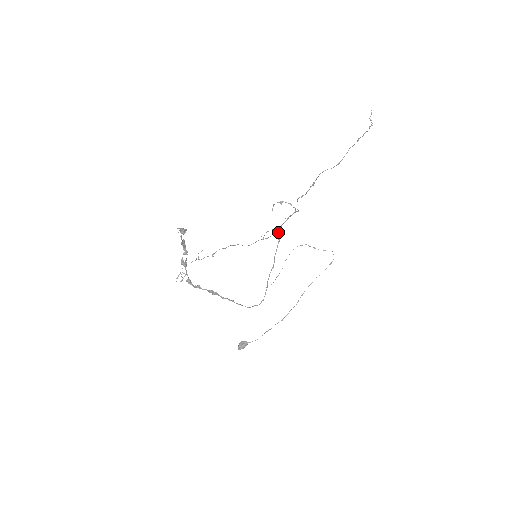
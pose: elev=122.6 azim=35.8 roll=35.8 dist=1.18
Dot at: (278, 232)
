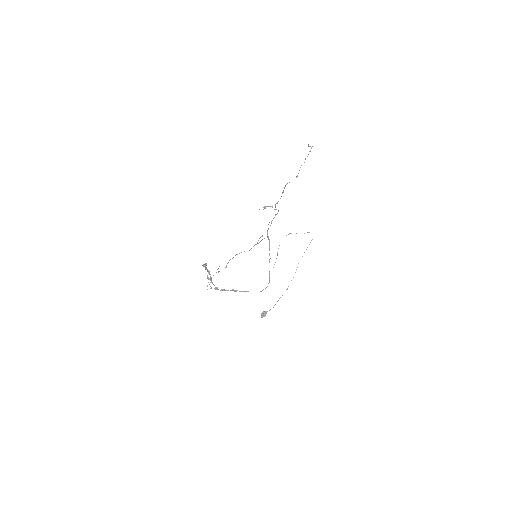
Dot at: (267, 235)
